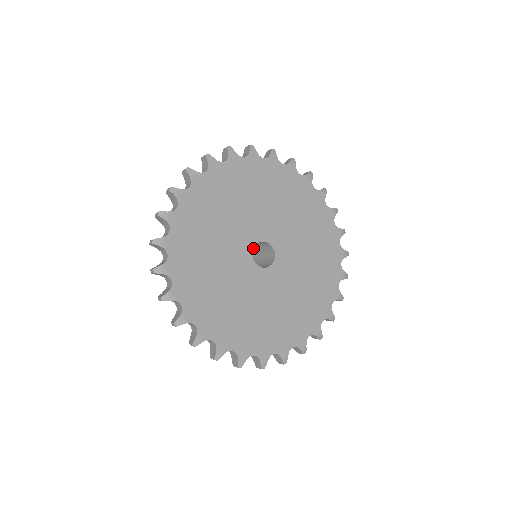
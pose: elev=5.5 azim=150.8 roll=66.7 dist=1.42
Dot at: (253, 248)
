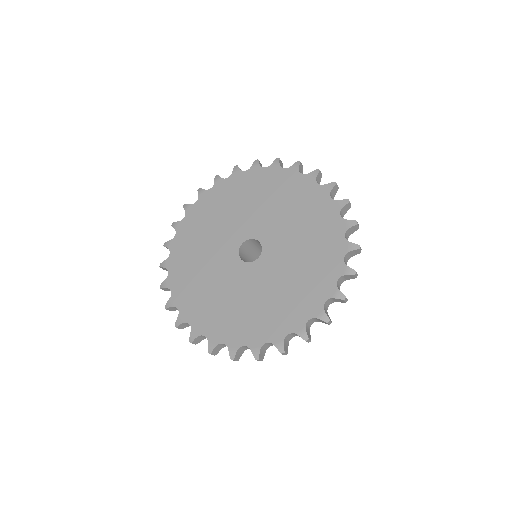
Dot at: (240, 258)
